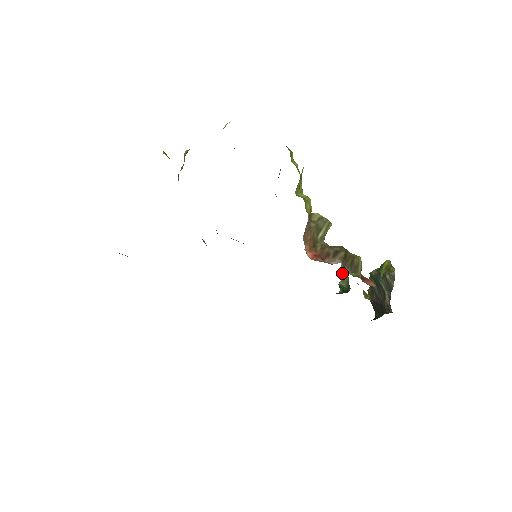
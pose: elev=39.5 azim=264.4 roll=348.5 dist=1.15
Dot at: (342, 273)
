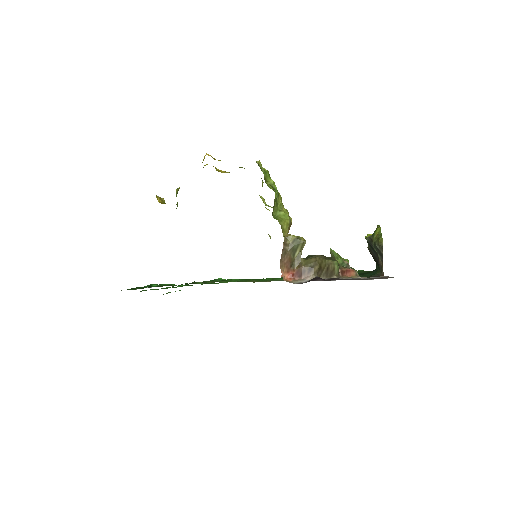
Dot at: occluded
